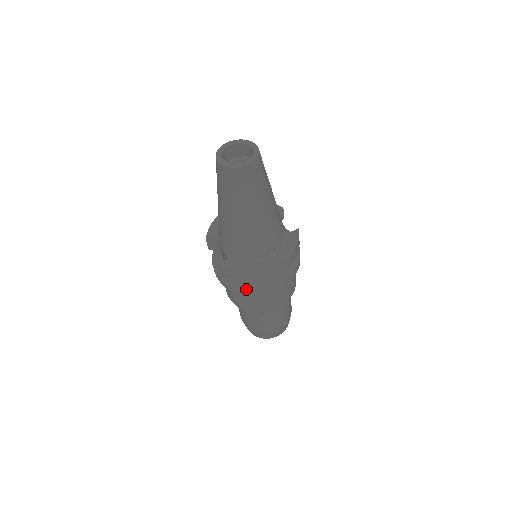
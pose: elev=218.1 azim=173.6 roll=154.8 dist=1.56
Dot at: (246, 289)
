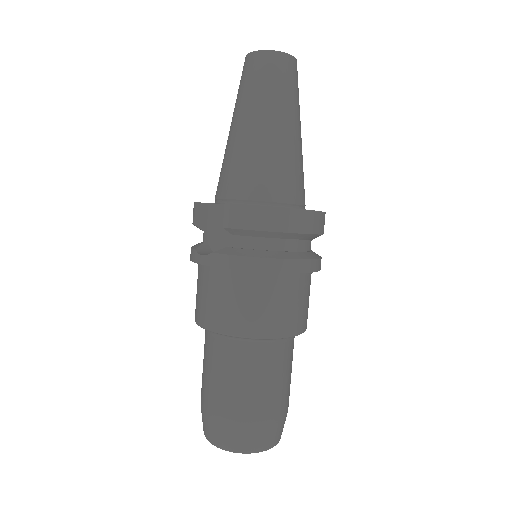
Dot at: (261, 256)
